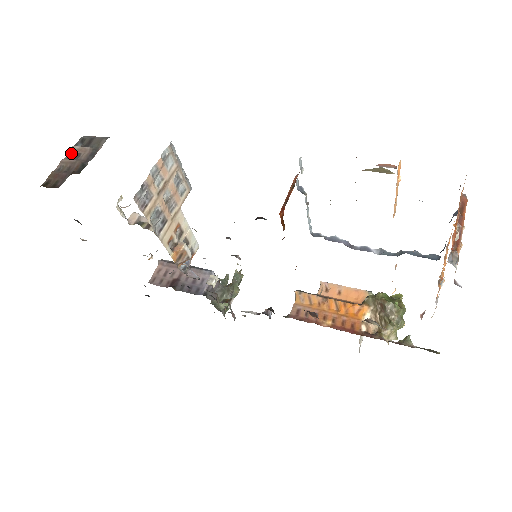
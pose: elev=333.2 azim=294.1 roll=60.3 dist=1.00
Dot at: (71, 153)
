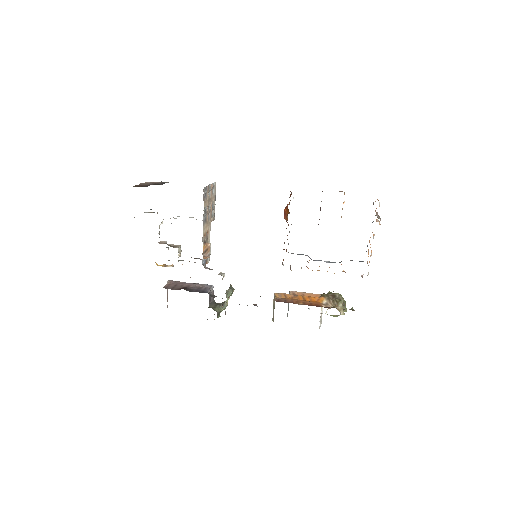
Dot at: occluded
